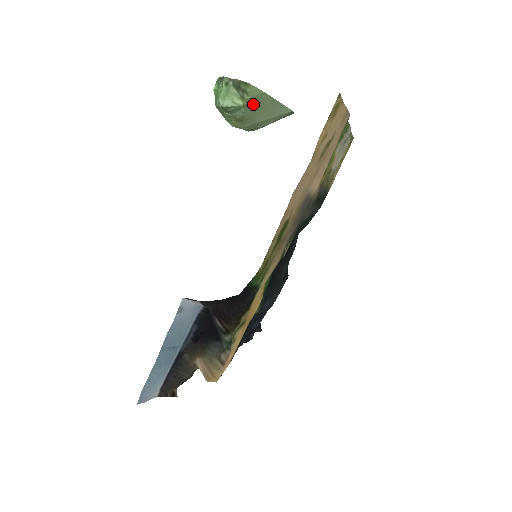
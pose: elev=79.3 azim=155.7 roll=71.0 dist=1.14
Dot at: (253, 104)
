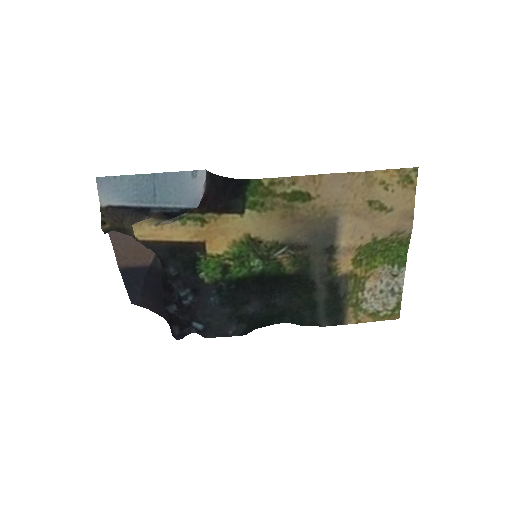
Dot at: occluded
